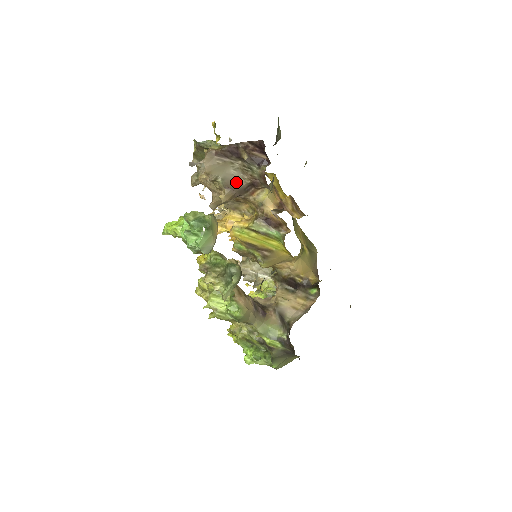
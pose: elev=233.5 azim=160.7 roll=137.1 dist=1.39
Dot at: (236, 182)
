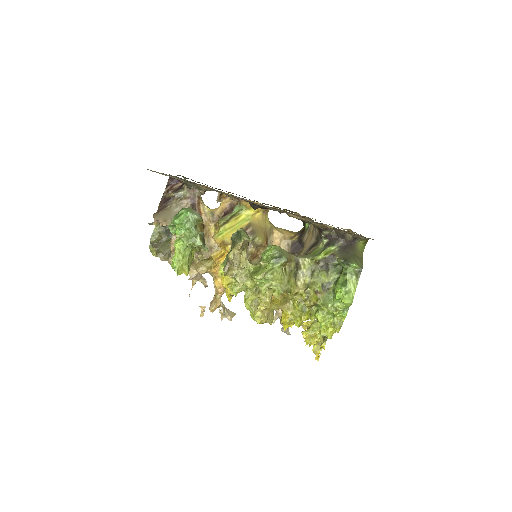
Dot at: occluded
